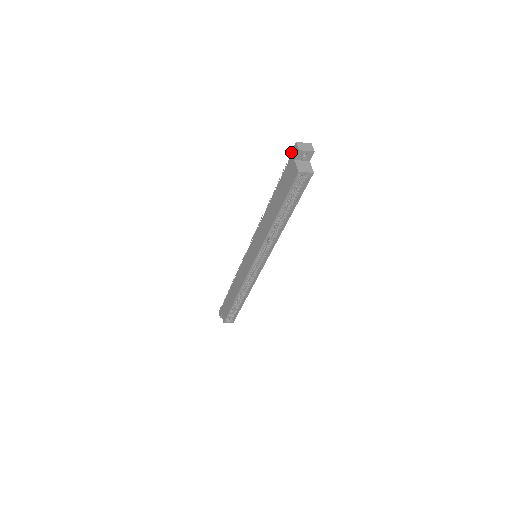
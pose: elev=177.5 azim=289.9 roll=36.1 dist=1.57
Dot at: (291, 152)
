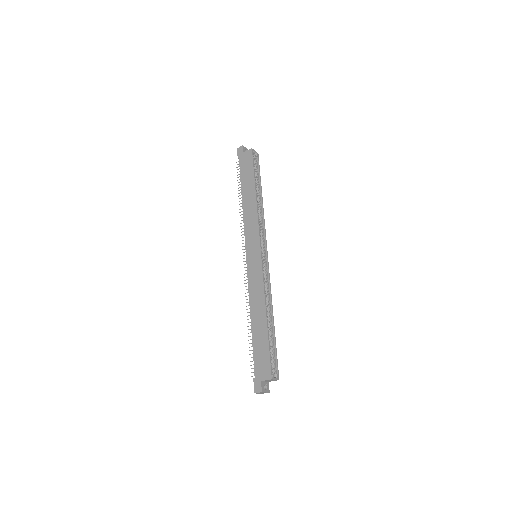
Dot at: occluded
